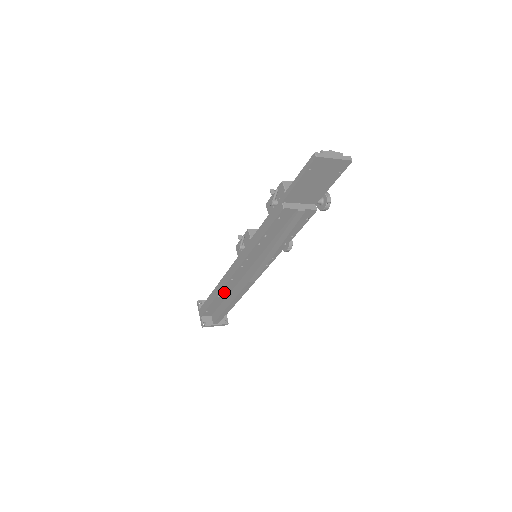
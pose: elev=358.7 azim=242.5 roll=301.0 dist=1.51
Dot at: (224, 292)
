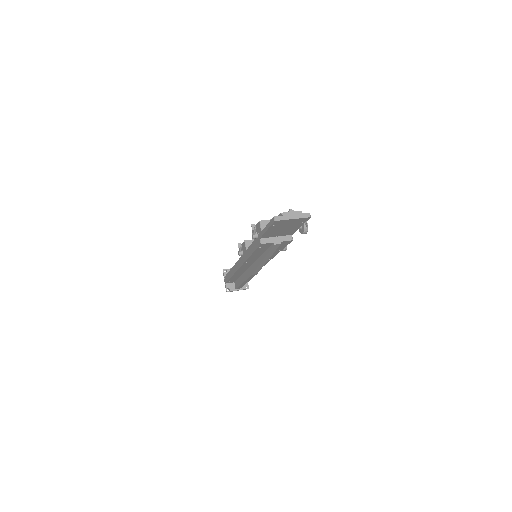
Dot at: (237, 274)
